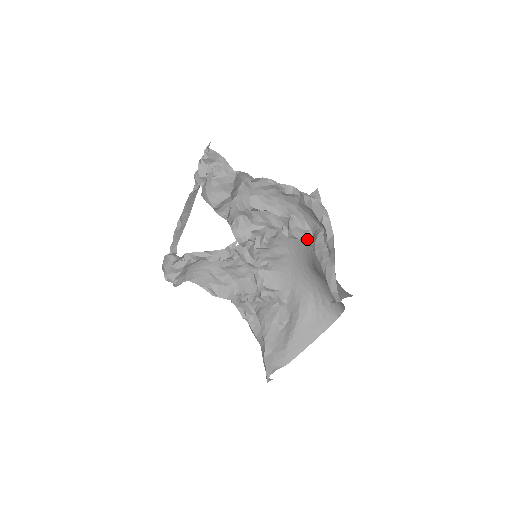
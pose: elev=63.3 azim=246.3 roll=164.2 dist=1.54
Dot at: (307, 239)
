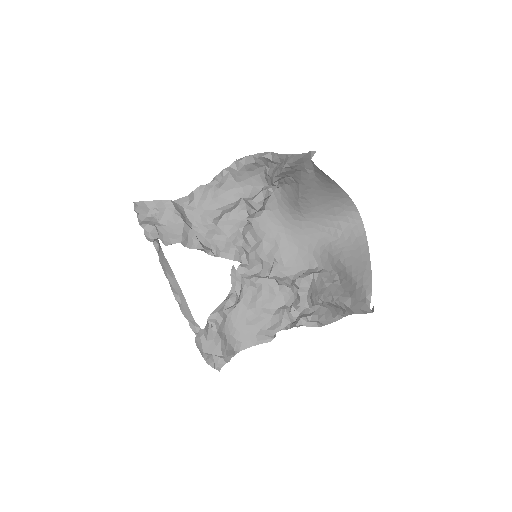
Dot at: (269, 194)
